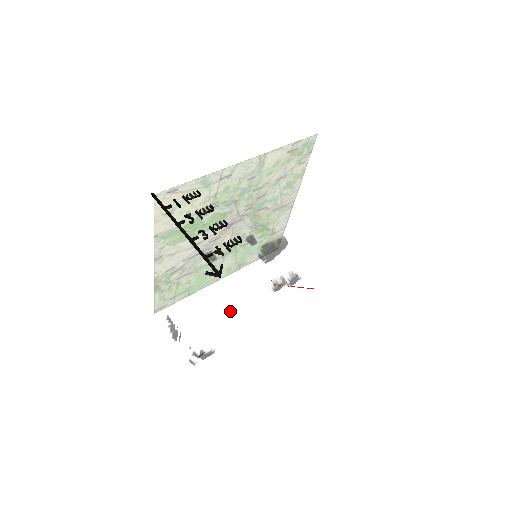
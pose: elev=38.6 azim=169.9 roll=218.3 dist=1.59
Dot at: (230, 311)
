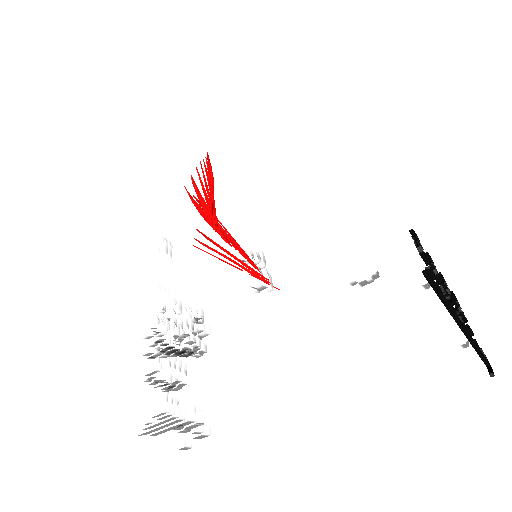
Dot at: occluded
